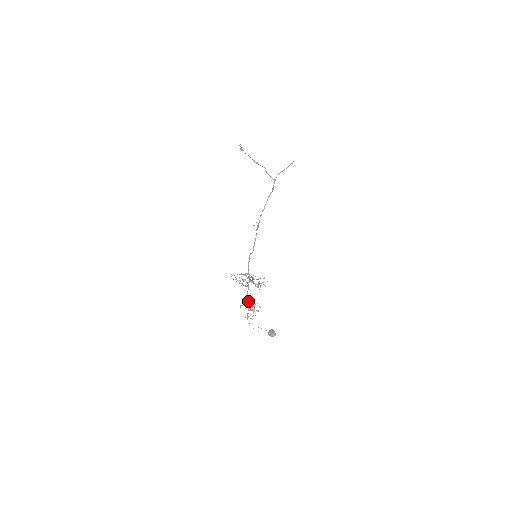
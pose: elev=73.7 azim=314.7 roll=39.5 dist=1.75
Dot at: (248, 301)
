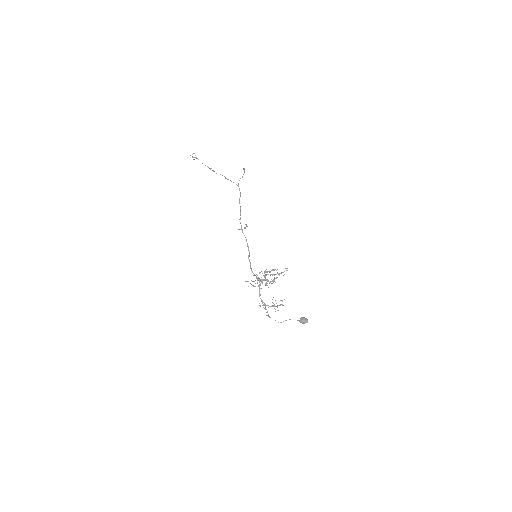
Dot at: (262, 300)
